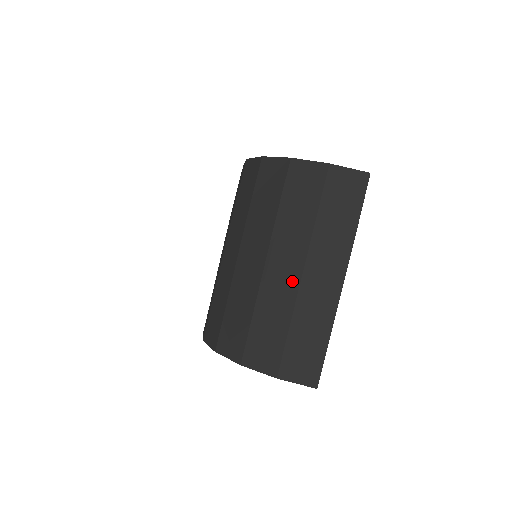
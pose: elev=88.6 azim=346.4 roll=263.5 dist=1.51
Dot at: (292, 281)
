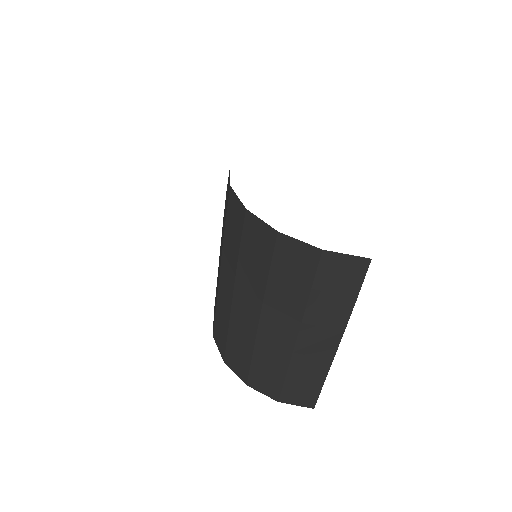
Dot at: (287, 342)
